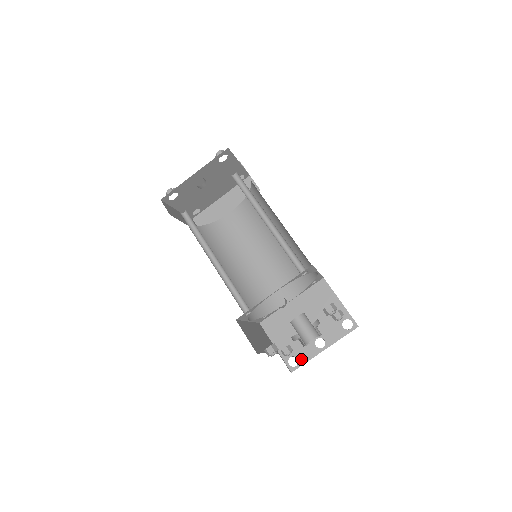
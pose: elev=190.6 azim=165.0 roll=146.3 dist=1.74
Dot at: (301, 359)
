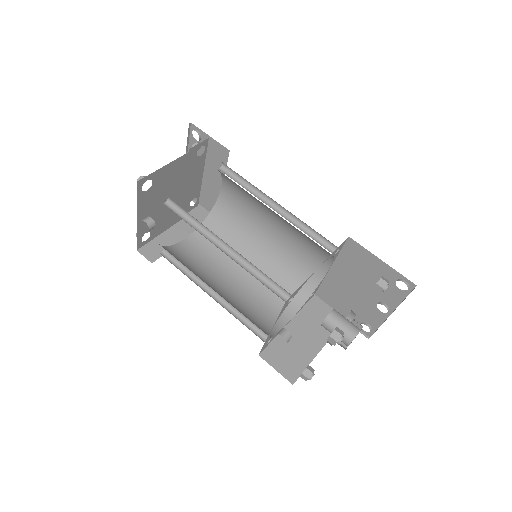
Dot at: (372, 325)
